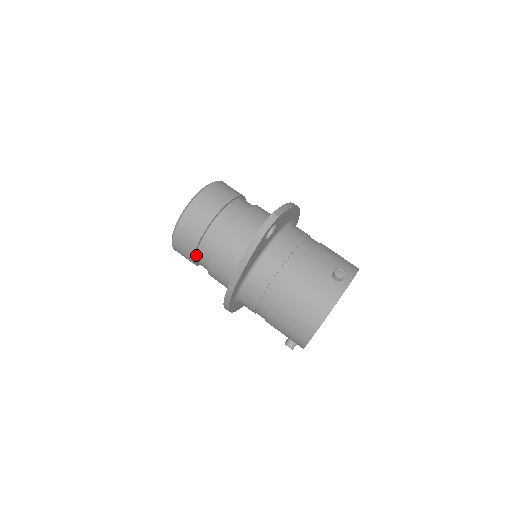
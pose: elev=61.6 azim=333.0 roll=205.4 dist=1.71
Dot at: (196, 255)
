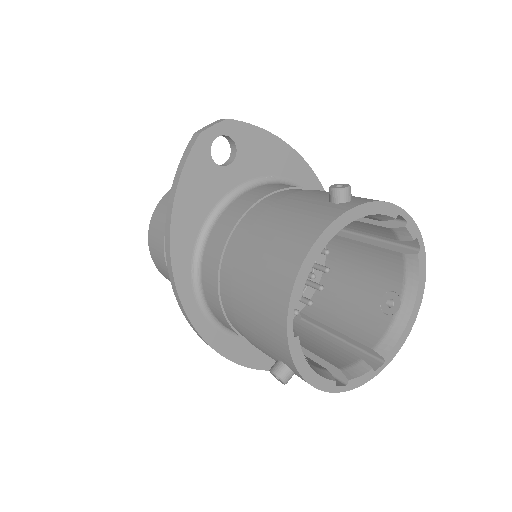
Dot at: occluded
